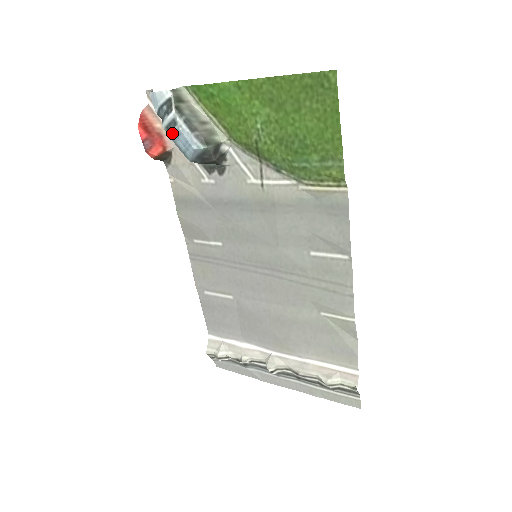
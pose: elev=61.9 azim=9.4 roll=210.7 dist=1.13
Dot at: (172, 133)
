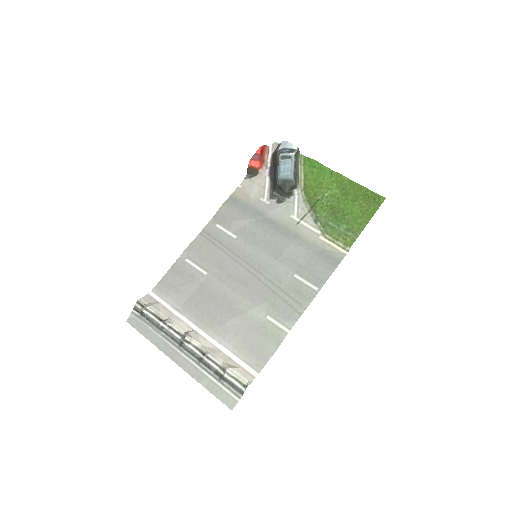
Dot at: (283, 160)
